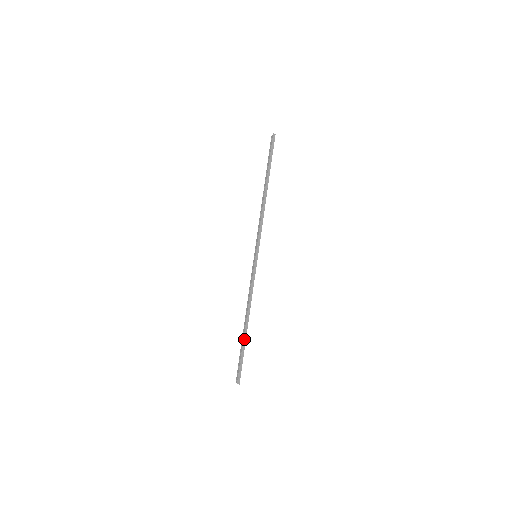
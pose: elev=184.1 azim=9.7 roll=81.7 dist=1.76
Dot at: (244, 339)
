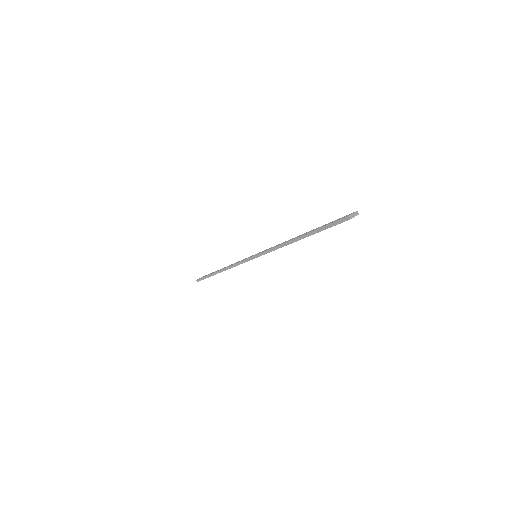
Dot at: (213, 274)
